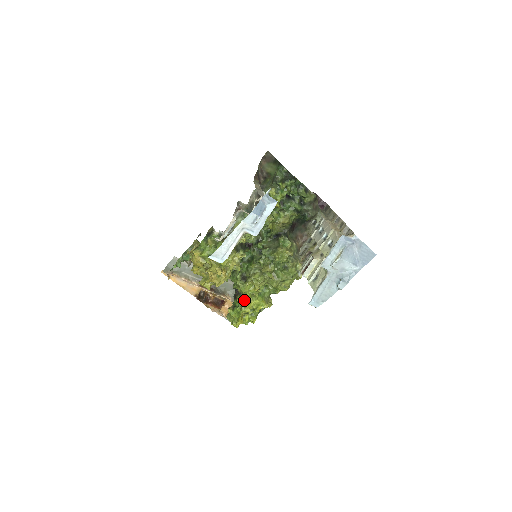
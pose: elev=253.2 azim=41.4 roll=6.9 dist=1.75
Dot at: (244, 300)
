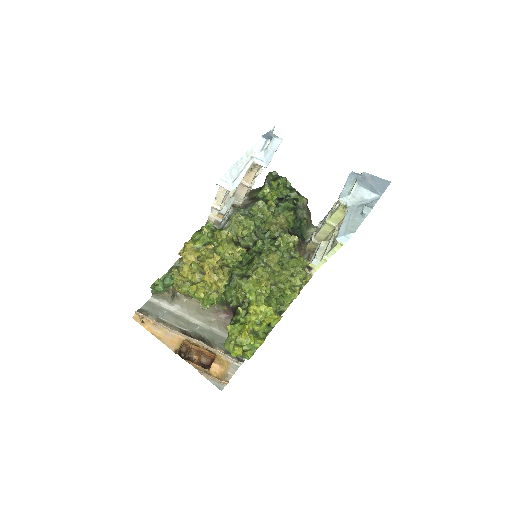
Dot at: (248, 305)
